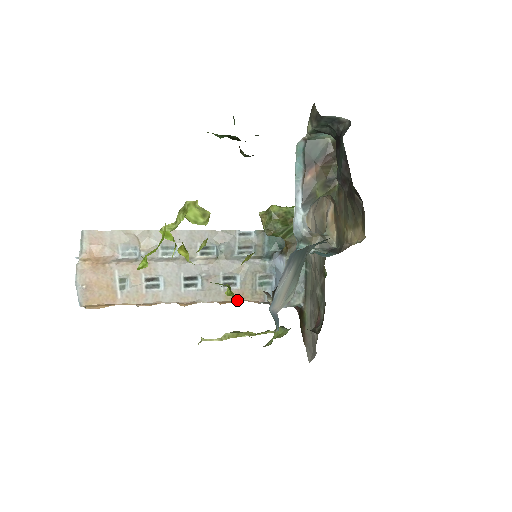
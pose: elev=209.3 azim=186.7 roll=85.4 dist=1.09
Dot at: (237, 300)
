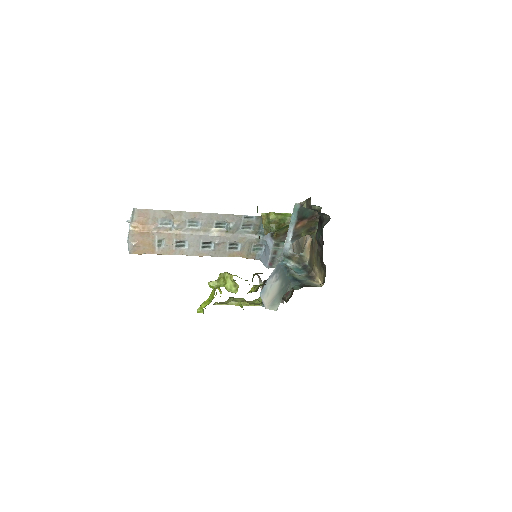
Dot at: occluded
